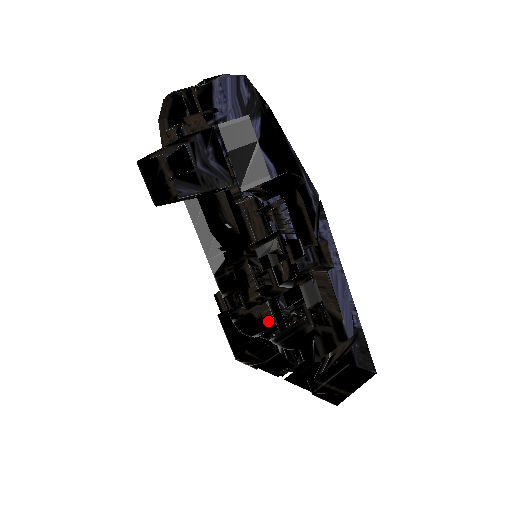
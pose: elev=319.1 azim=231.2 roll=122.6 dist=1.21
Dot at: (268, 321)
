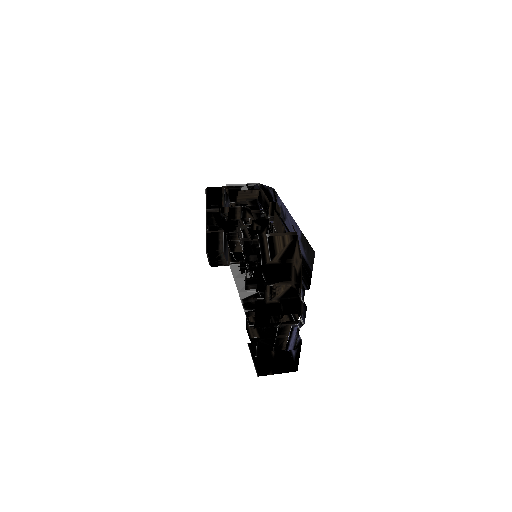
Dot at: occluded
